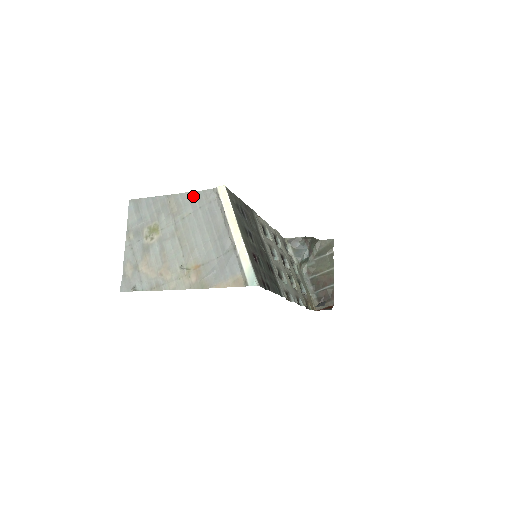
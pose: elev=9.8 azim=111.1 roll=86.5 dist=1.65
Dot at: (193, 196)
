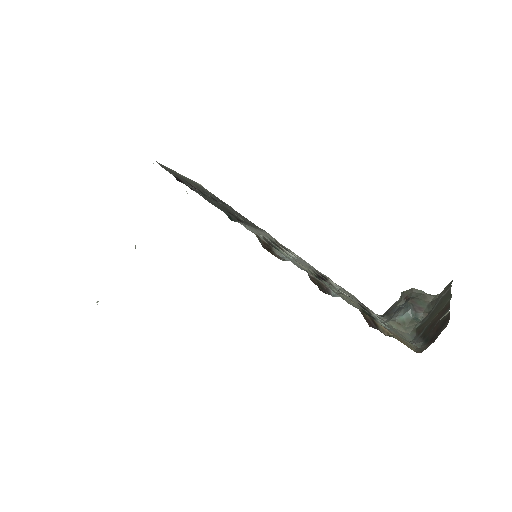
Dot at: occluded
